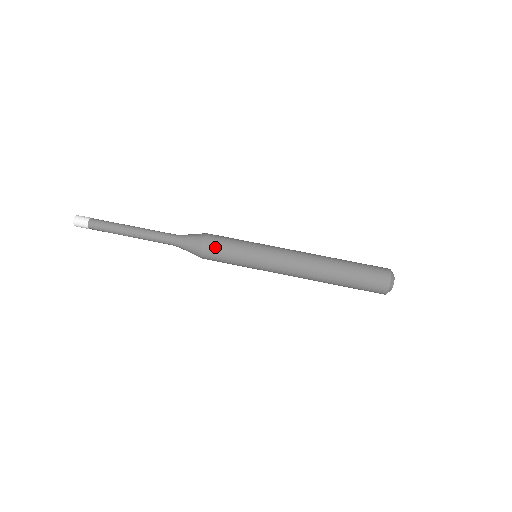
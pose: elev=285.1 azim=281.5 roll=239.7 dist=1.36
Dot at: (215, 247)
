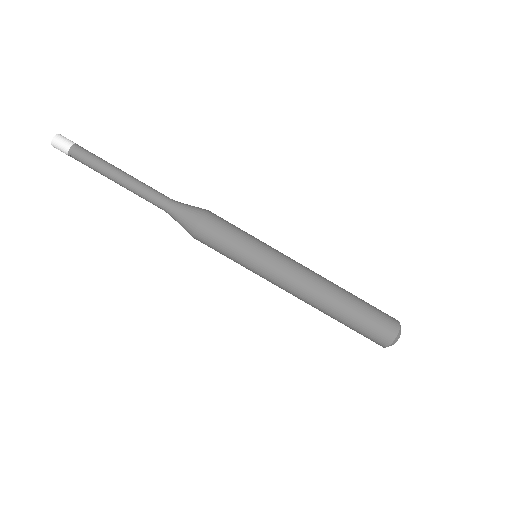
Dot at: (211, 235)
